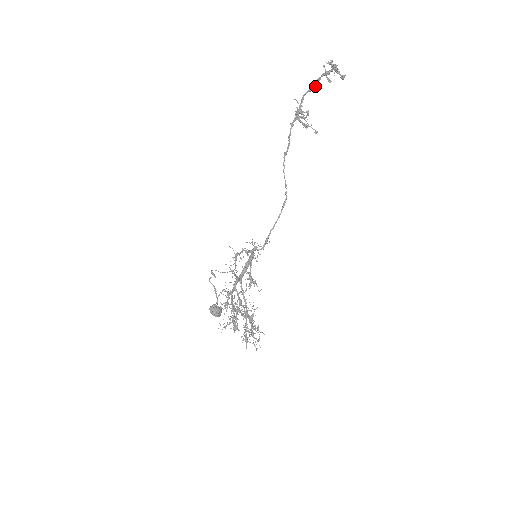
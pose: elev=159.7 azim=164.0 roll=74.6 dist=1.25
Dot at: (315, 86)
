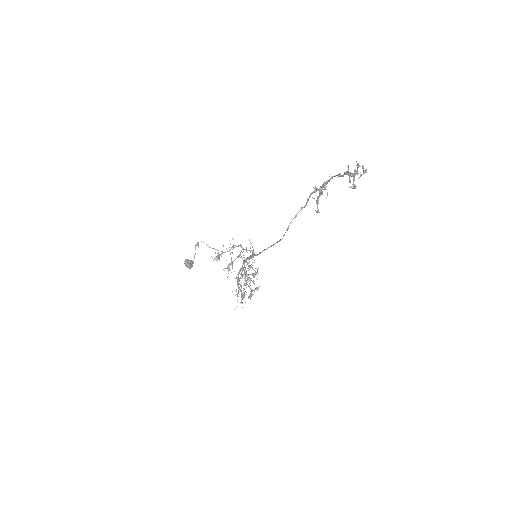
Dot at: (343, 176)
